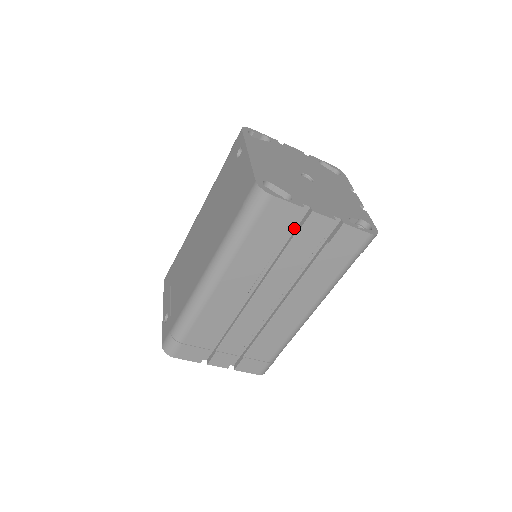
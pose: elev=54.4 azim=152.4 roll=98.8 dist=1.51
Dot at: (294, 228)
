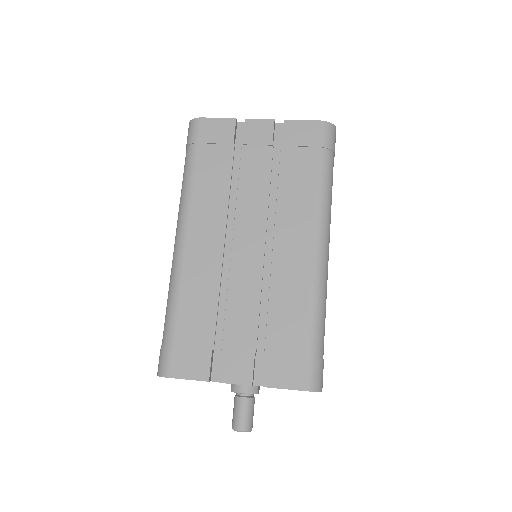
Dot at: (241, 148)
